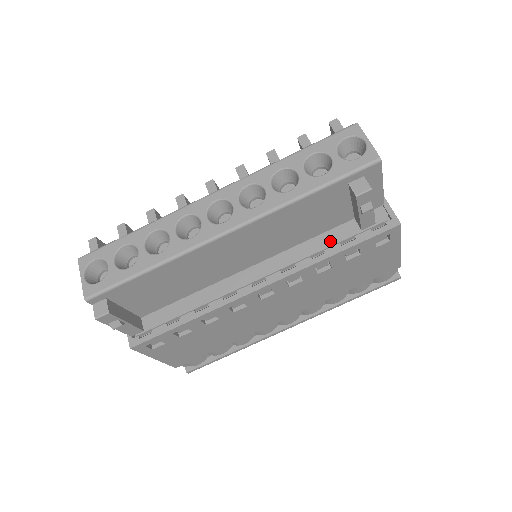
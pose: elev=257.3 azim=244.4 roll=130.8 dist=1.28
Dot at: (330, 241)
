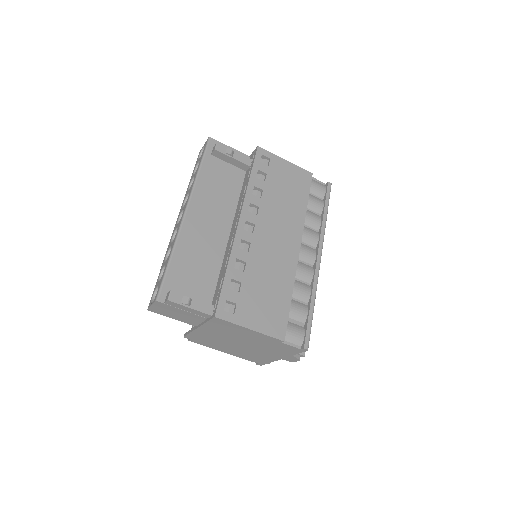
Dot at: (245, 183)
